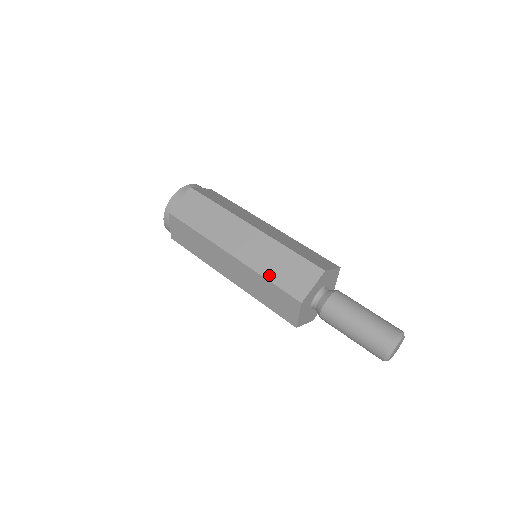
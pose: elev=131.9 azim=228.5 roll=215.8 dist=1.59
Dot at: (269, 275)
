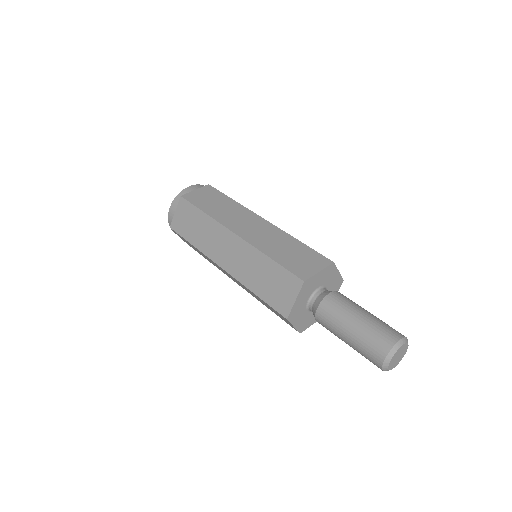
Dot at: (256, 289)
